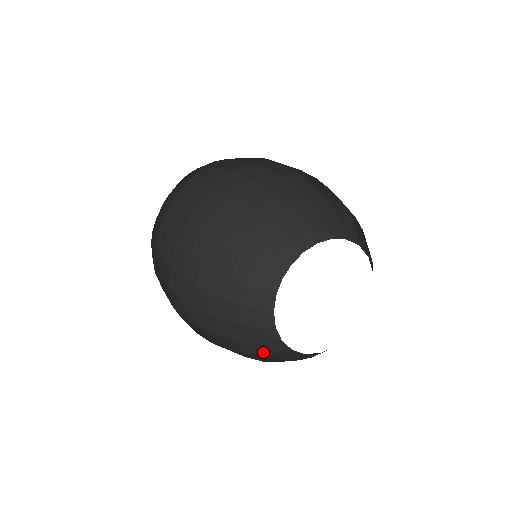
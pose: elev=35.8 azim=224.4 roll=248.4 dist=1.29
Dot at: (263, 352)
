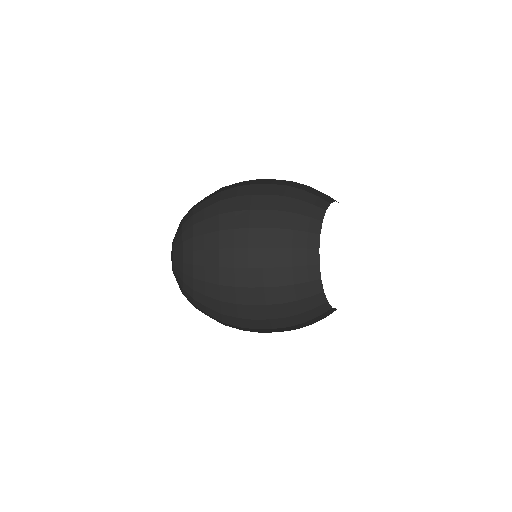
Dot at: (299, 296)
